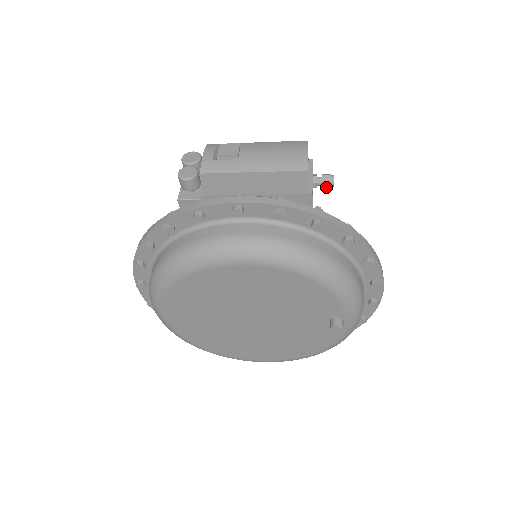
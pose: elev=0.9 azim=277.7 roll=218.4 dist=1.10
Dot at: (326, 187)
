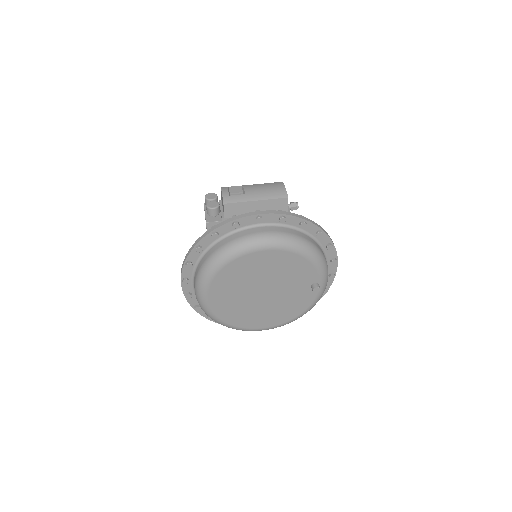
Dot at: occluded
